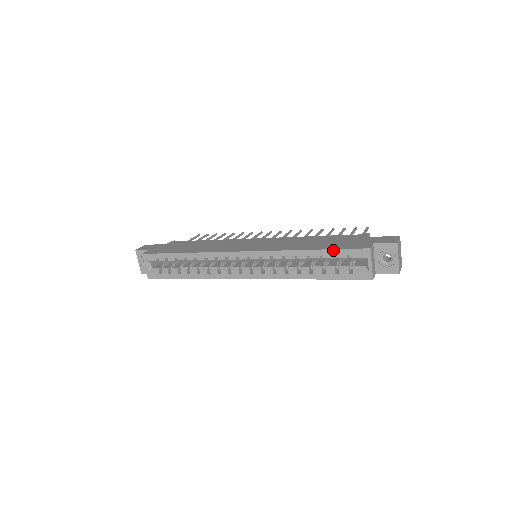
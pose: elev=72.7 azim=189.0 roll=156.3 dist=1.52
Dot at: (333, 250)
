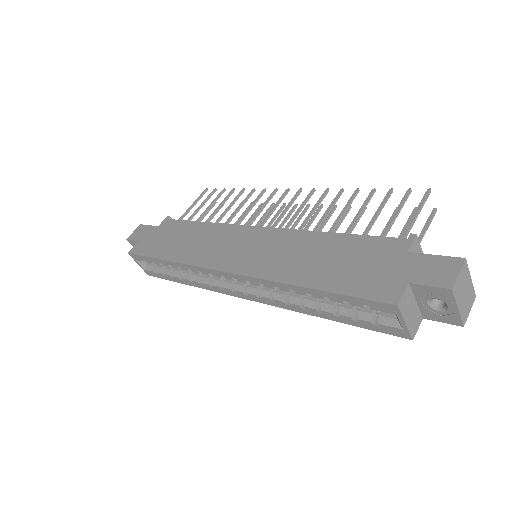
Dot at: (339, 295)
